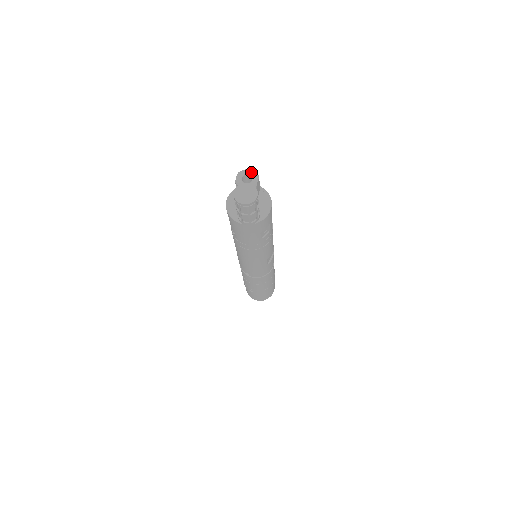
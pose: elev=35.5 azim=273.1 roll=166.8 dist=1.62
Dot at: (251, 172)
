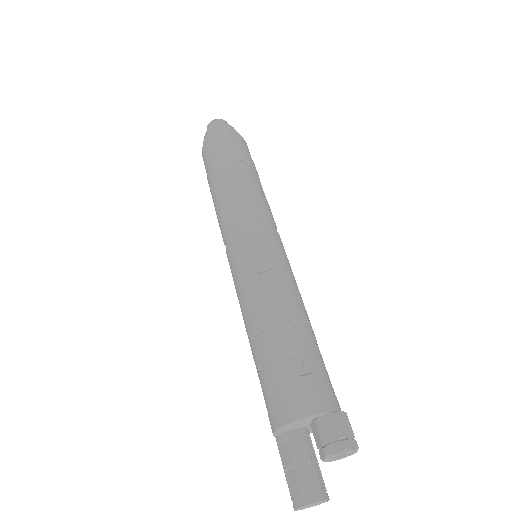
Dot at: (354, 453)
